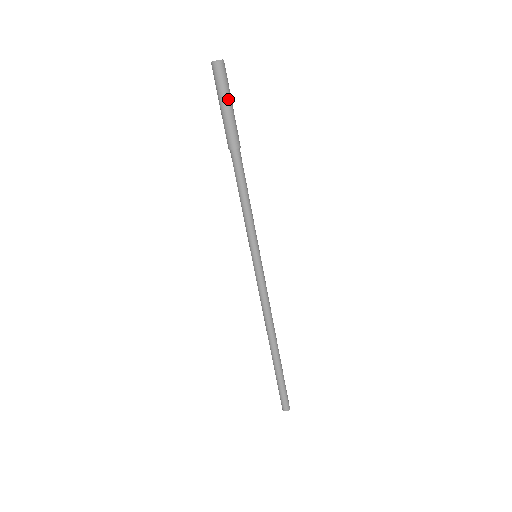
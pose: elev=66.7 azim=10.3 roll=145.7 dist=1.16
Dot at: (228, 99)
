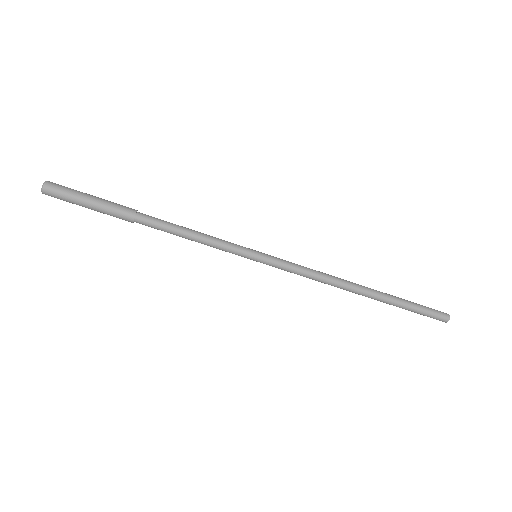
Dot at: (84, 195)
